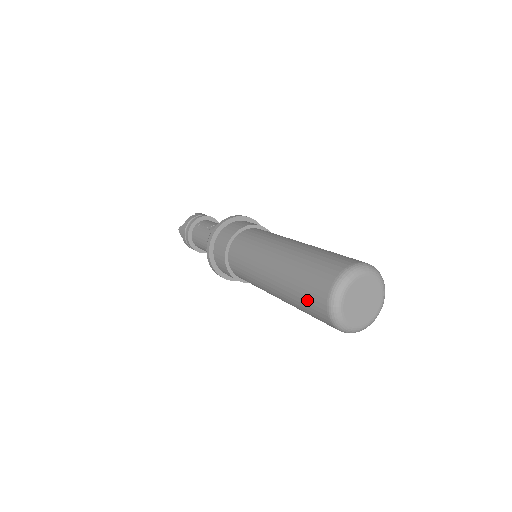
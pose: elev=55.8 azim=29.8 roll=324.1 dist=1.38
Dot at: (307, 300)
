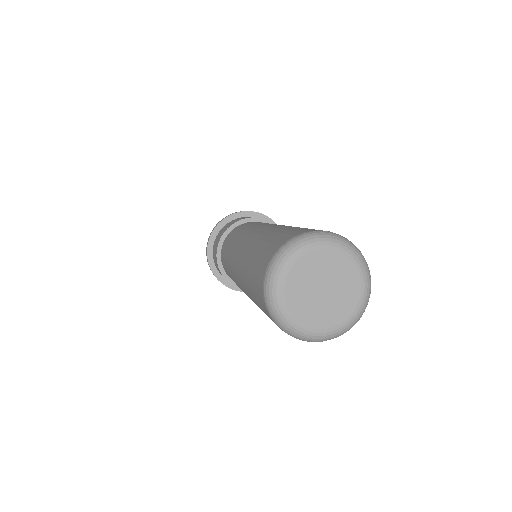
Dot at: occluded
